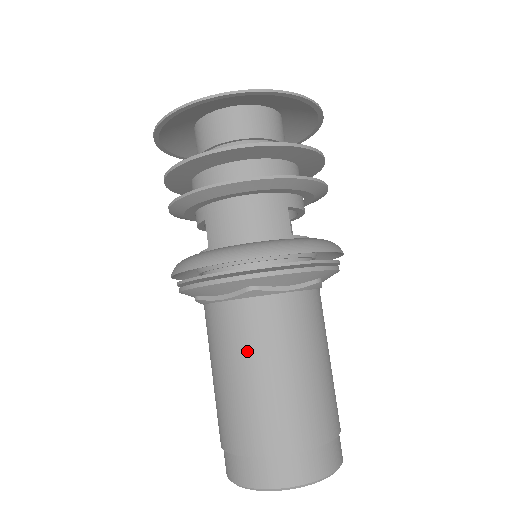
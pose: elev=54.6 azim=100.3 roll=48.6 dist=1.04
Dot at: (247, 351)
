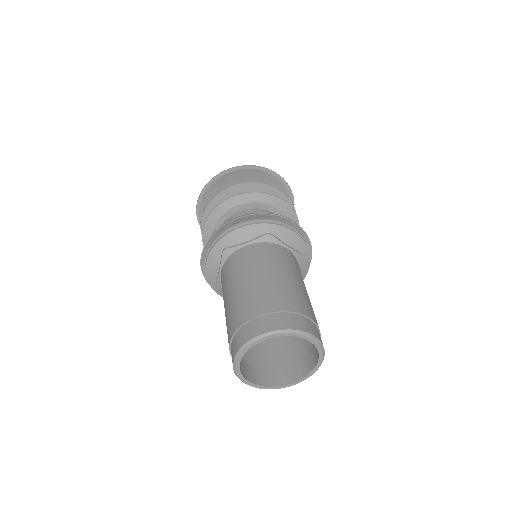
Dot at: (228, 284)
